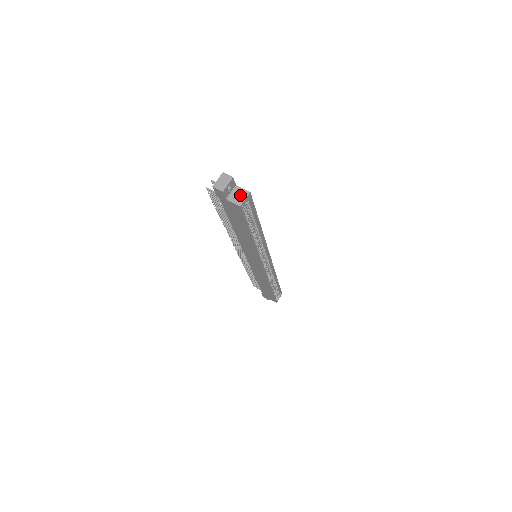
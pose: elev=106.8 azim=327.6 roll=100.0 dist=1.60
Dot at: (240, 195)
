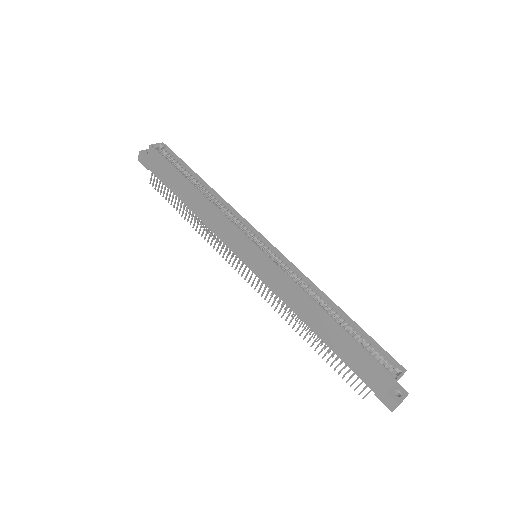
Dot at: occluded
